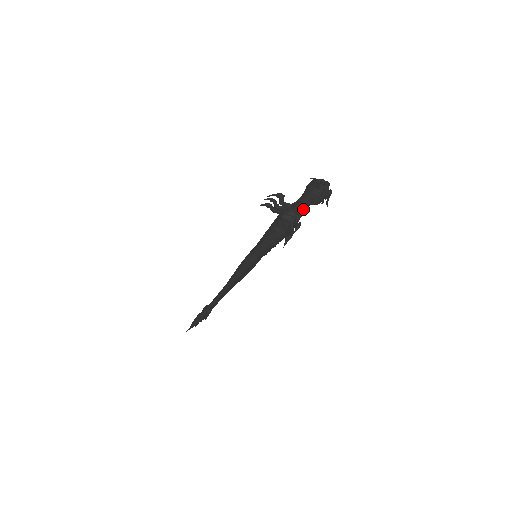
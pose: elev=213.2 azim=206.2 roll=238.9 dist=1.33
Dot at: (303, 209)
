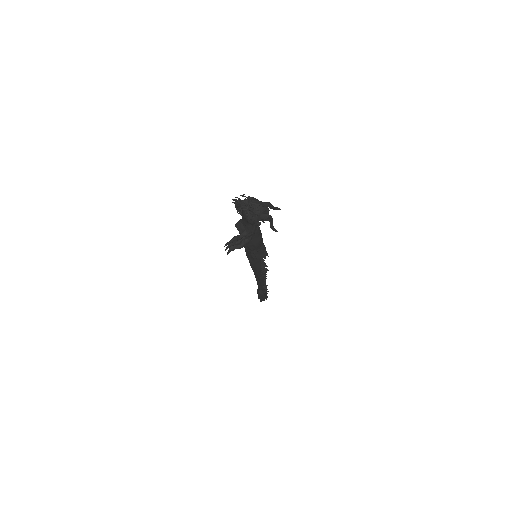
Dot at: (246, 224)
